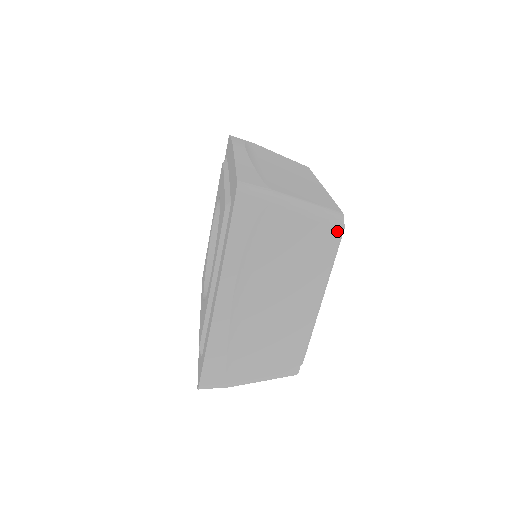
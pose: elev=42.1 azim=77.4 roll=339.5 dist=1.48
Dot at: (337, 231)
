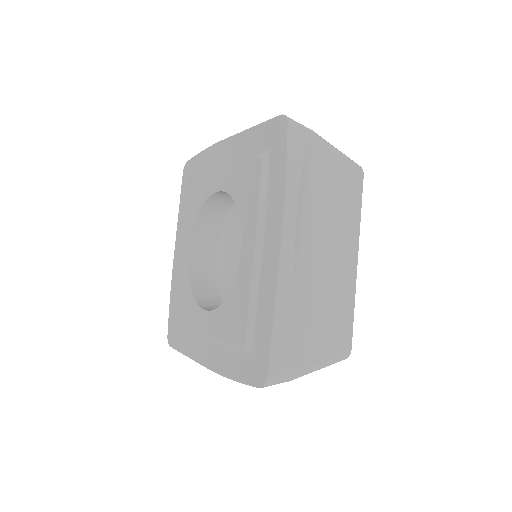
Dot at: (360, 177)
